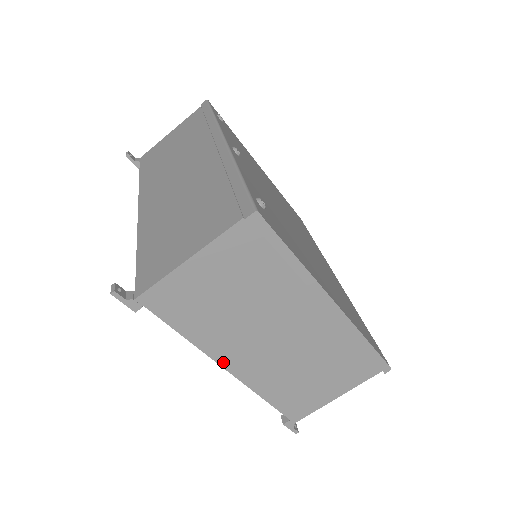
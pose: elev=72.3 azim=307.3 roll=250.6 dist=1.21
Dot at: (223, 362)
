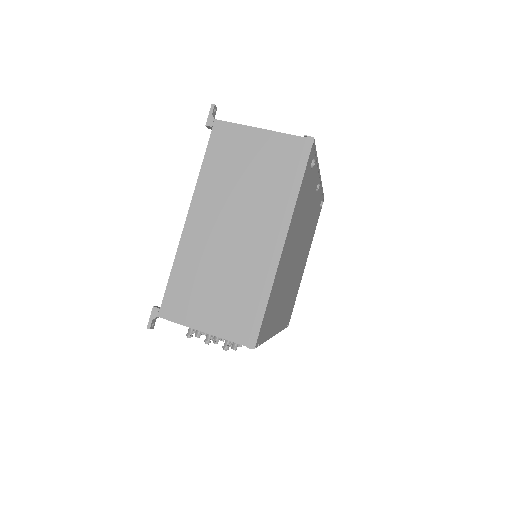
Dot at: (193, 208)
